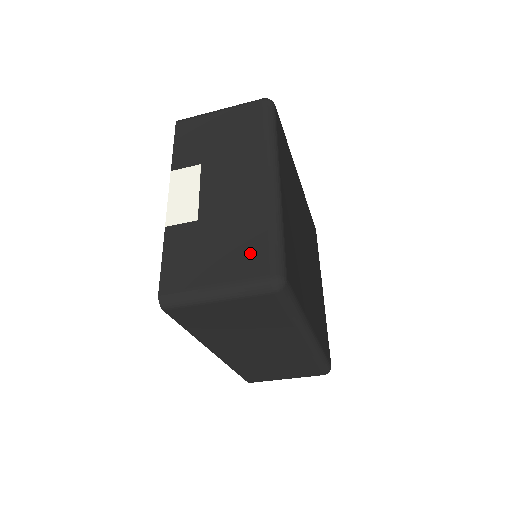
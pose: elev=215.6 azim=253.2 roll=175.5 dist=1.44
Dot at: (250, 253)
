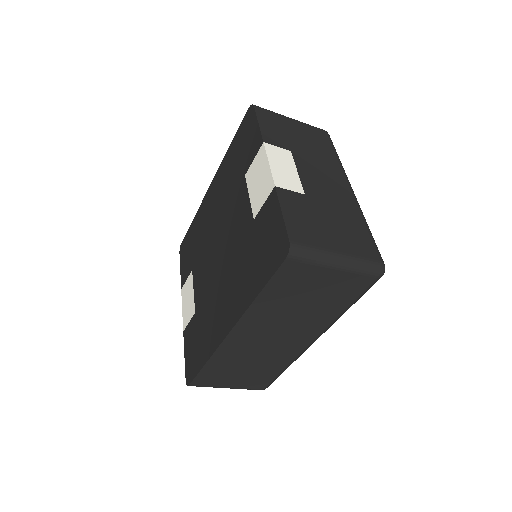
Dot at: (359, 239)
